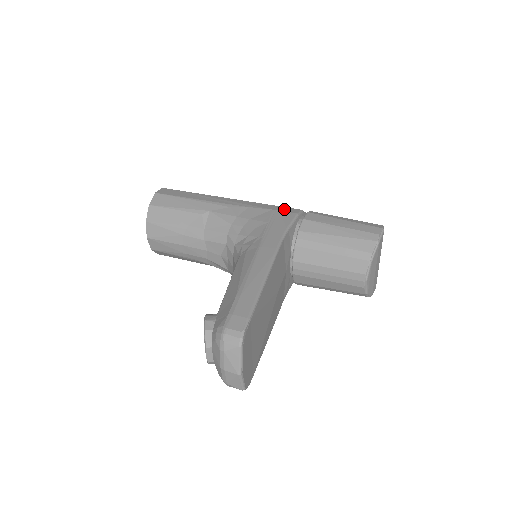
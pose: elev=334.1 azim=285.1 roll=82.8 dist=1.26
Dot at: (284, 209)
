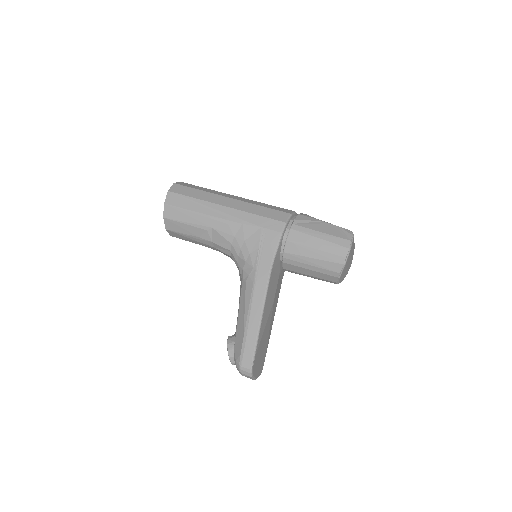
Dot at: (271, 225)
